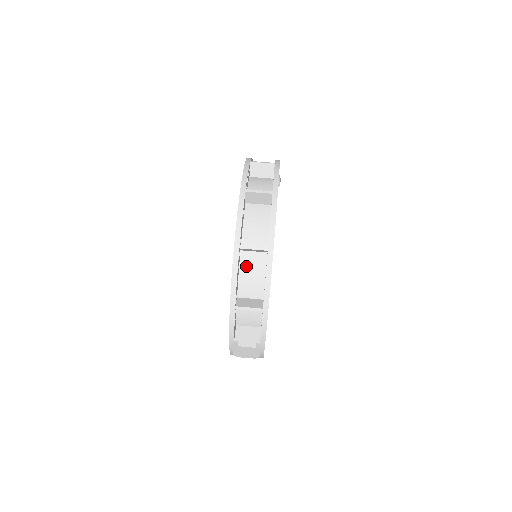
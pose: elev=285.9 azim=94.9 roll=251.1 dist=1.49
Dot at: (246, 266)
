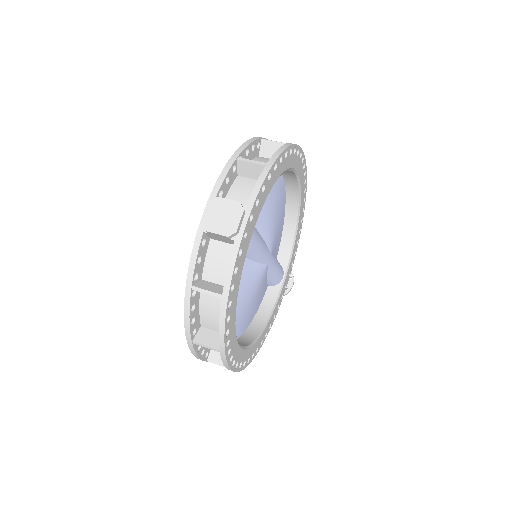
Dot at: (260, 160)
